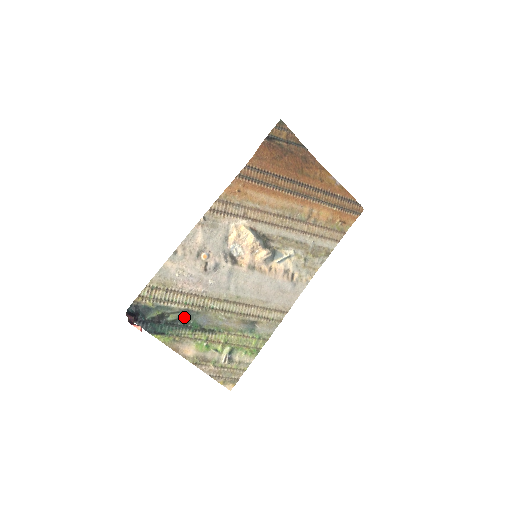
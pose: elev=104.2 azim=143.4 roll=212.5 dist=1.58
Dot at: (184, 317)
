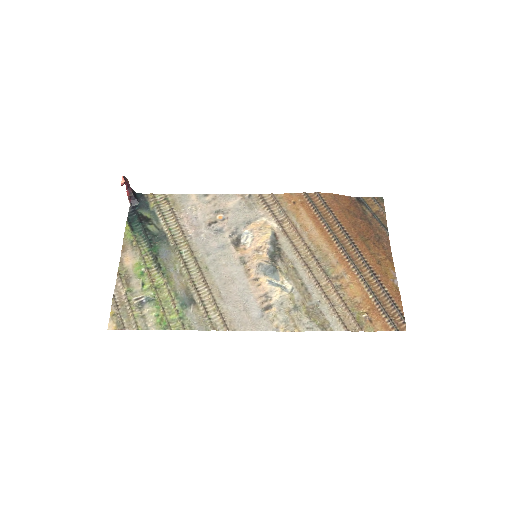
Dot at: (157, 237)
